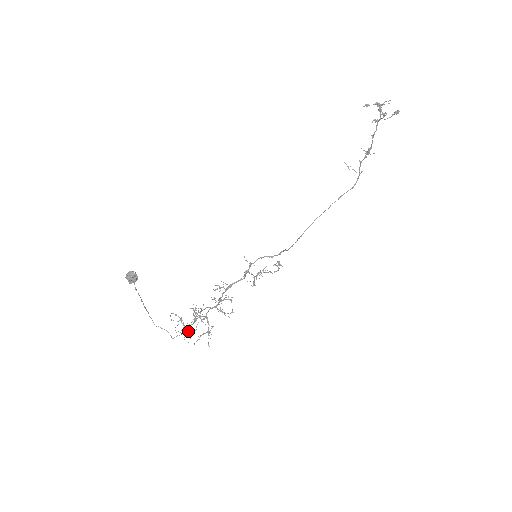
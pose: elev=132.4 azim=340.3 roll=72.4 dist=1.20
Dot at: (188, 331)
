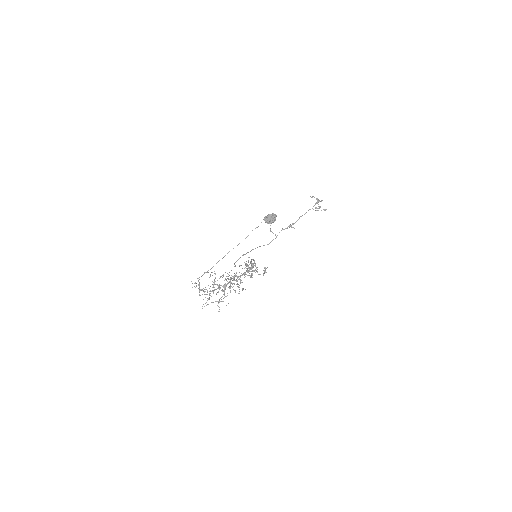
Dot at: (222, 291)
